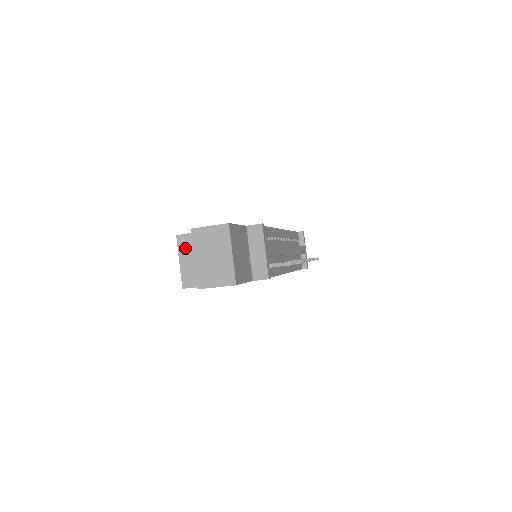
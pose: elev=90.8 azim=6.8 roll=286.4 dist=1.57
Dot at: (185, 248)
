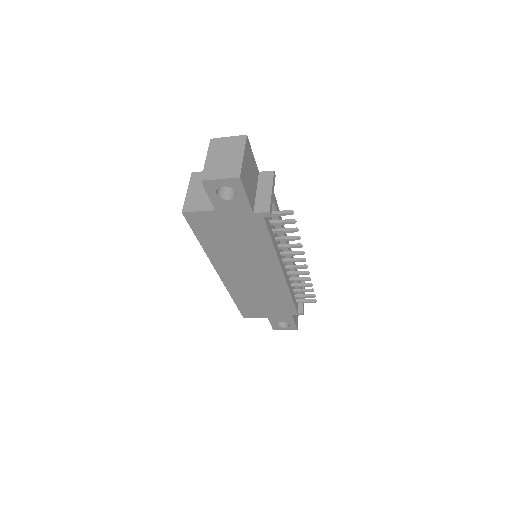
Dot at: (196, 182)
